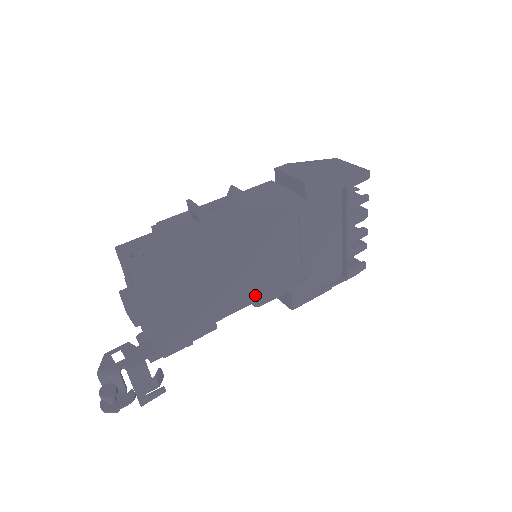
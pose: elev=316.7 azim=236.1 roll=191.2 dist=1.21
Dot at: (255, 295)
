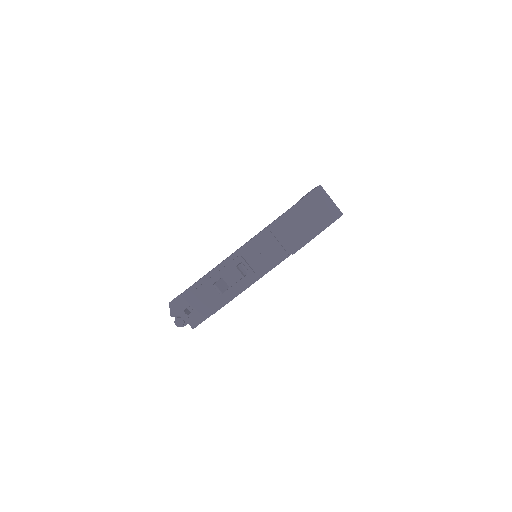
Dot at: occluded
